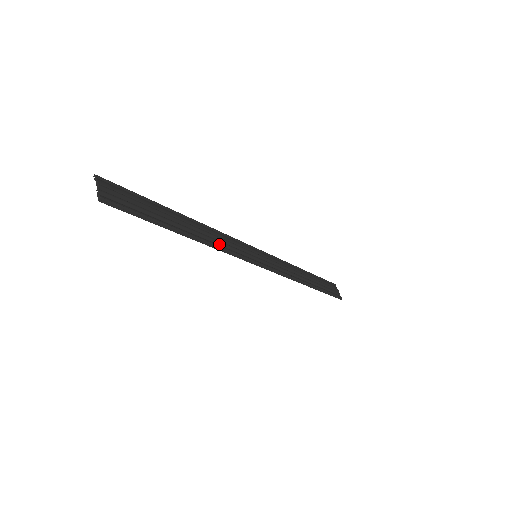
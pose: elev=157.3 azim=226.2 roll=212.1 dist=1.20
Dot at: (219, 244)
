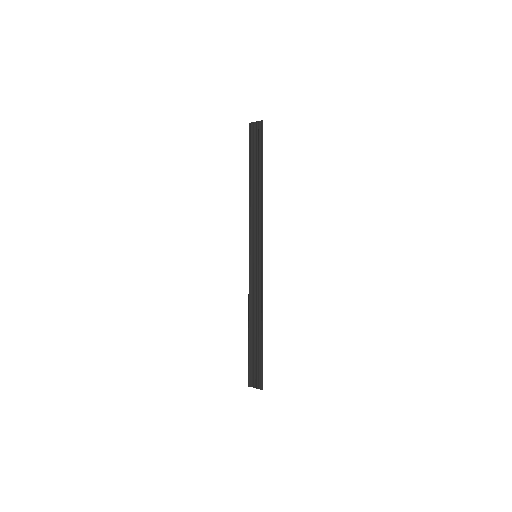
Dot at: (259, 213)
